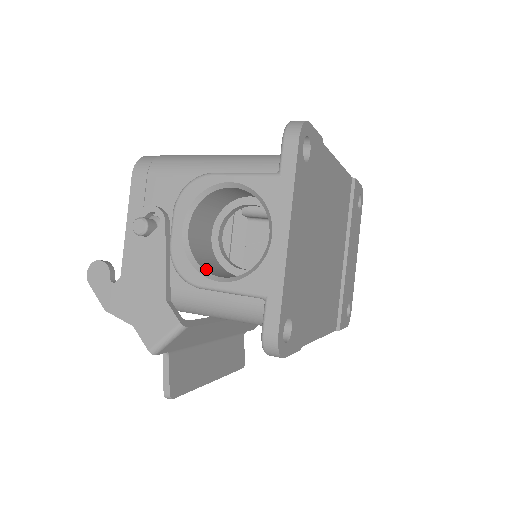
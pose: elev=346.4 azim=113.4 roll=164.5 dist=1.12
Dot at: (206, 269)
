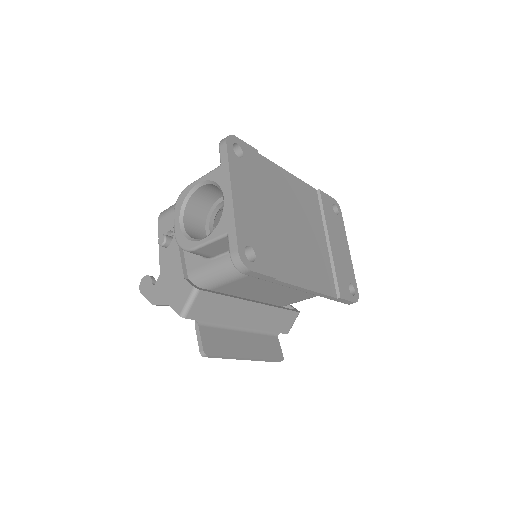
Dot at: (197, 239)
